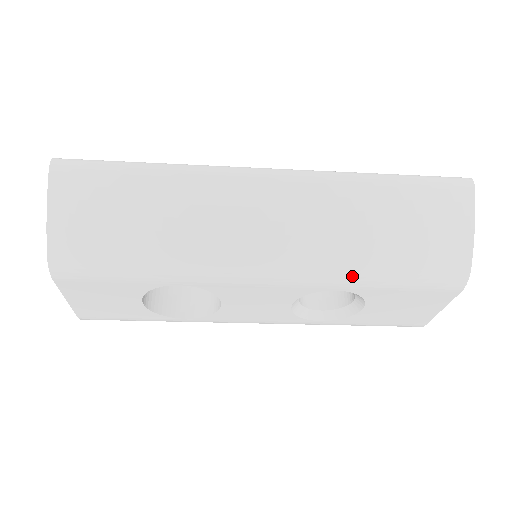
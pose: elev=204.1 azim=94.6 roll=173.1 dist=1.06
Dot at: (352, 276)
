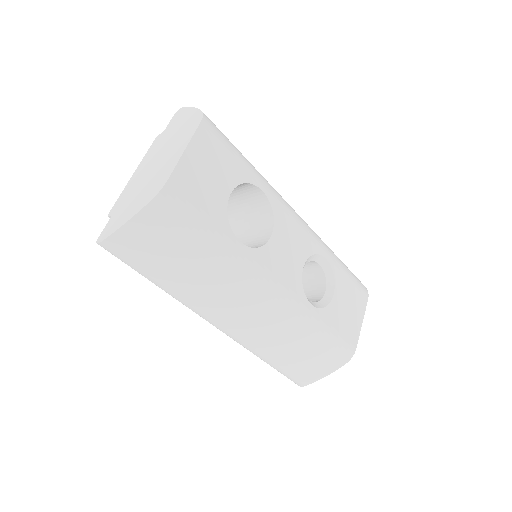
Dot at: (331, 251)
